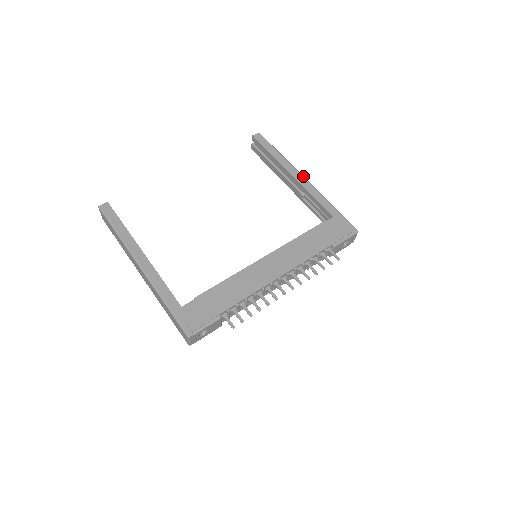
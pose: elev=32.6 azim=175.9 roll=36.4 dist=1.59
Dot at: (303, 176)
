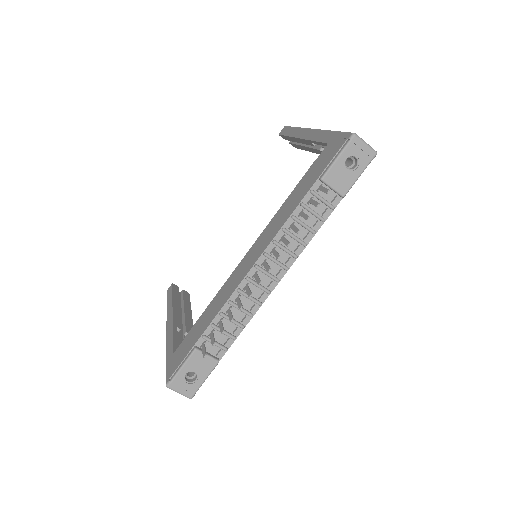
Dot at: (309, 129)
